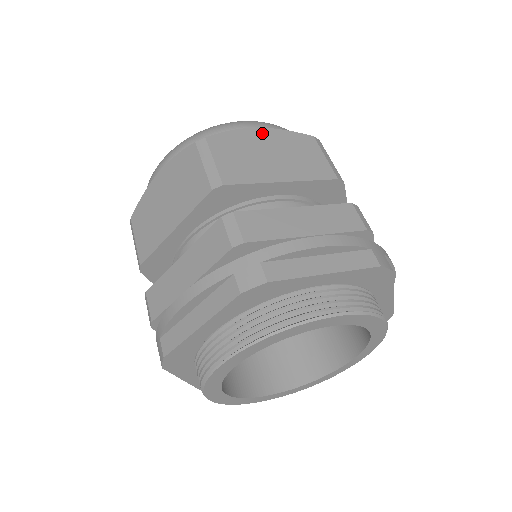
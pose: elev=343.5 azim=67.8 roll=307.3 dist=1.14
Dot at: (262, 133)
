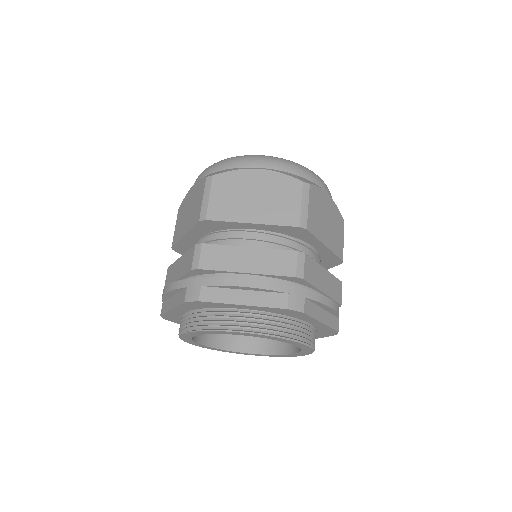
Dot at: (329, 201)
